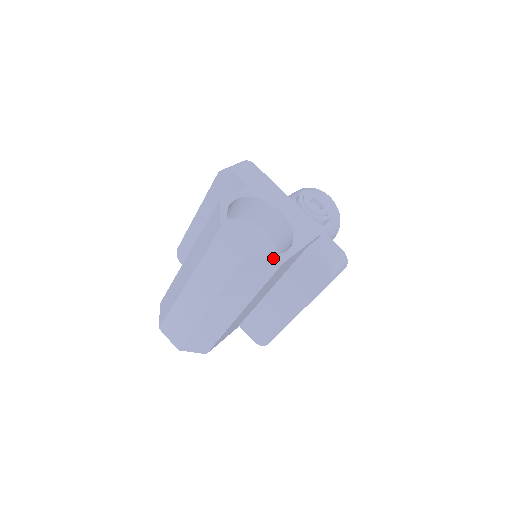
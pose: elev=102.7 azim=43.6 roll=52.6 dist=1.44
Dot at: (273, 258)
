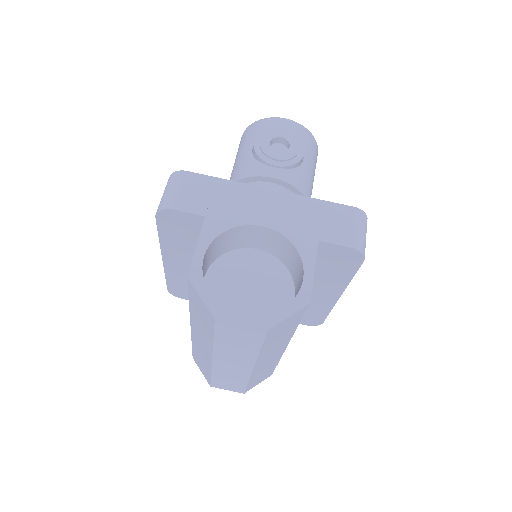
Dot at: (296, 306)
